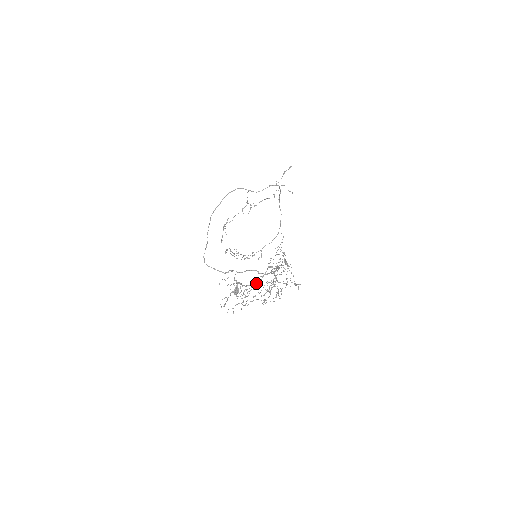
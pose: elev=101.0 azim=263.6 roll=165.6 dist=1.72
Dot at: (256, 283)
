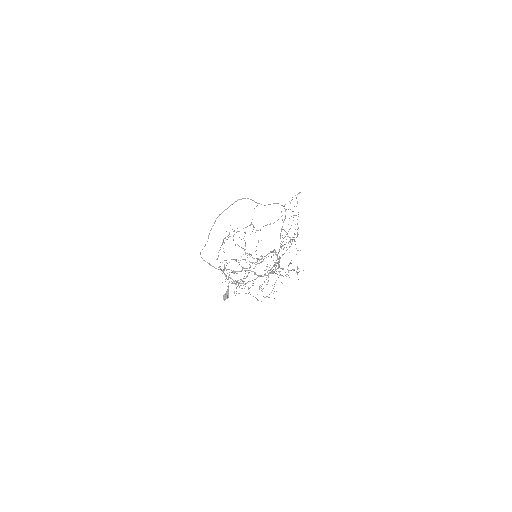
Dot at: (258, 259)
